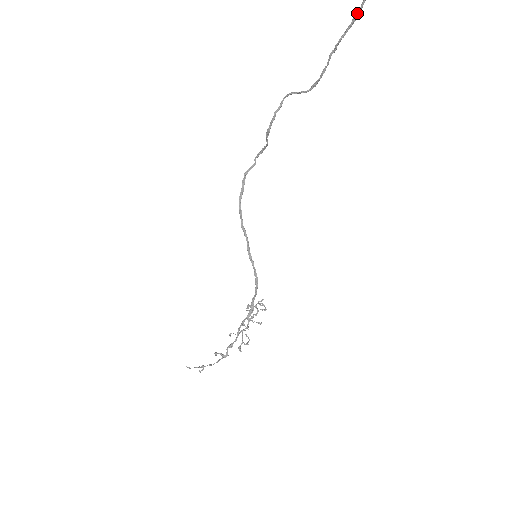
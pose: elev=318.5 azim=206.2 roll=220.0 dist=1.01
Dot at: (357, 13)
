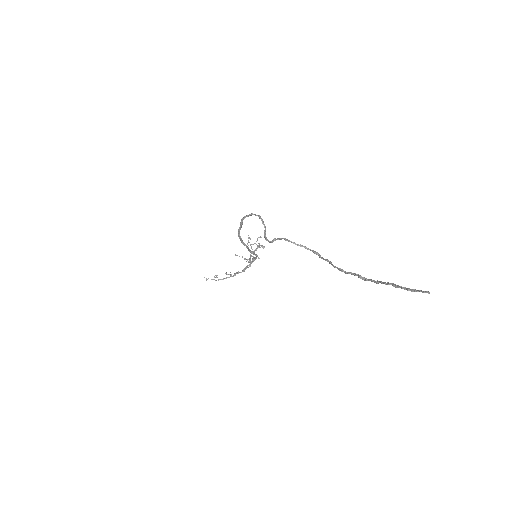
Dot at: (365, 280)
